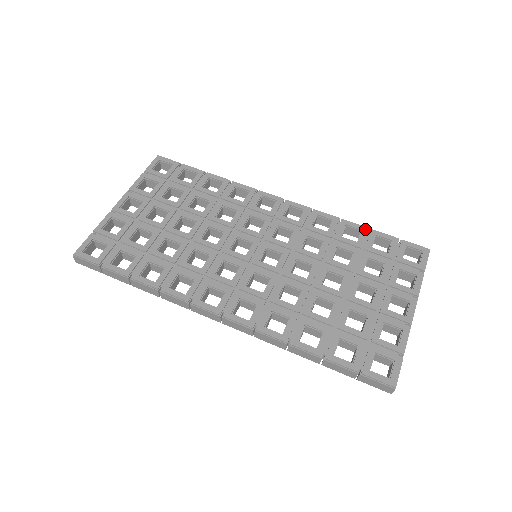
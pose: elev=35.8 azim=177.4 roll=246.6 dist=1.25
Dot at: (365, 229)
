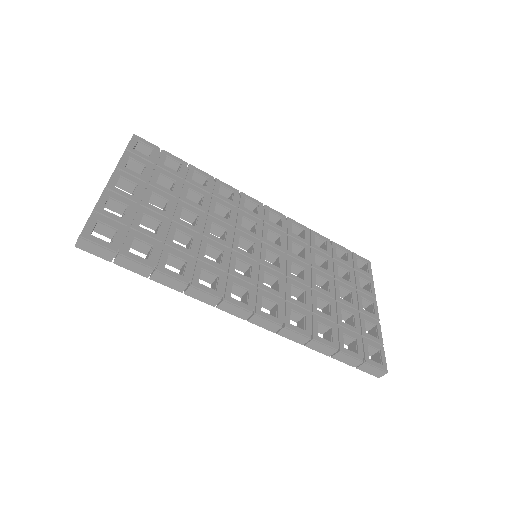
Dot at: (328, 240)
